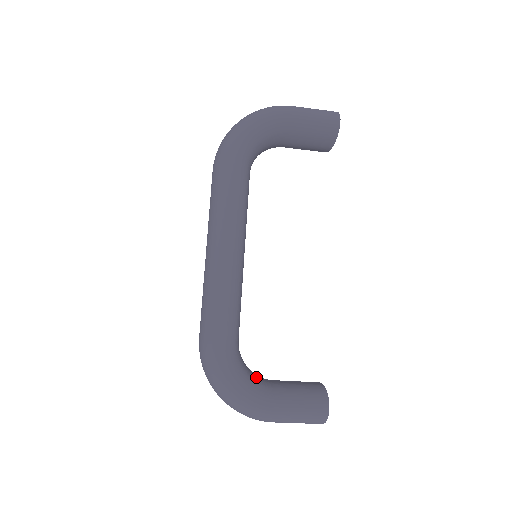
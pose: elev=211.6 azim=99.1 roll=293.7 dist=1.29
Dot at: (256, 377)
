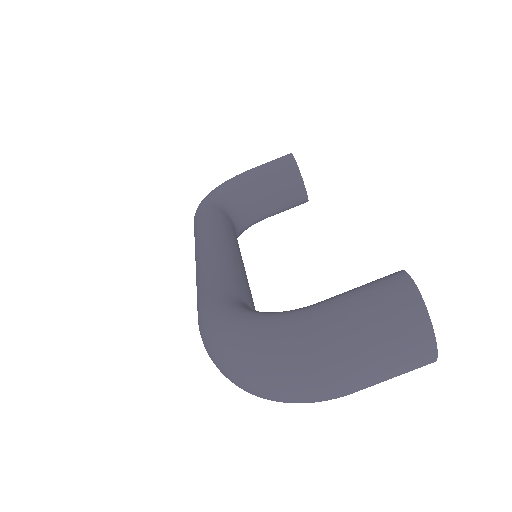
Dot at: occluded
